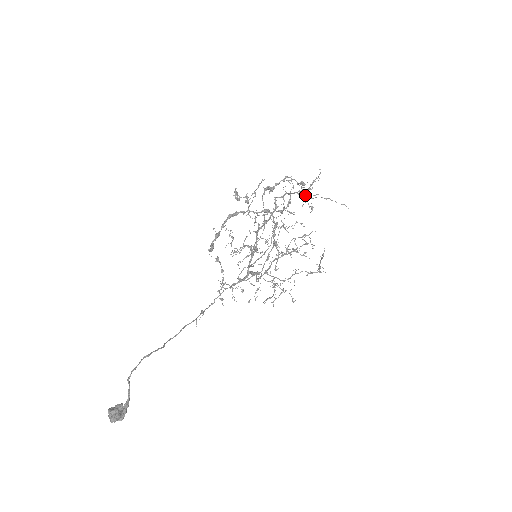
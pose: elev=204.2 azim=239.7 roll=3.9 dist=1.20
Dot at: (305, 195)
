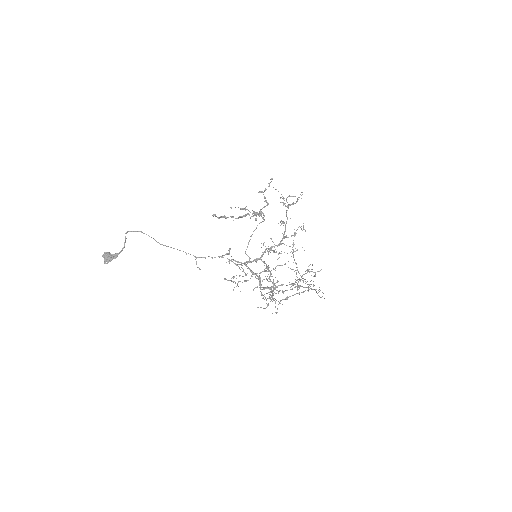
Dot at: (284, 200)
